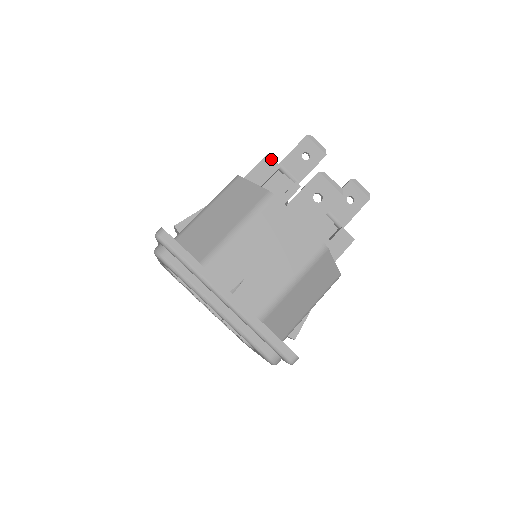
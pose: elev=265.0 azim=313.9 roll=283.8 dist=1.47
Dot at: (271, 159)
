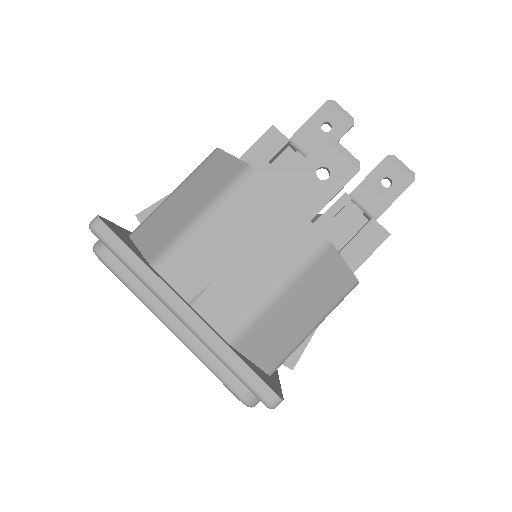
Dot at: (277, 131)
